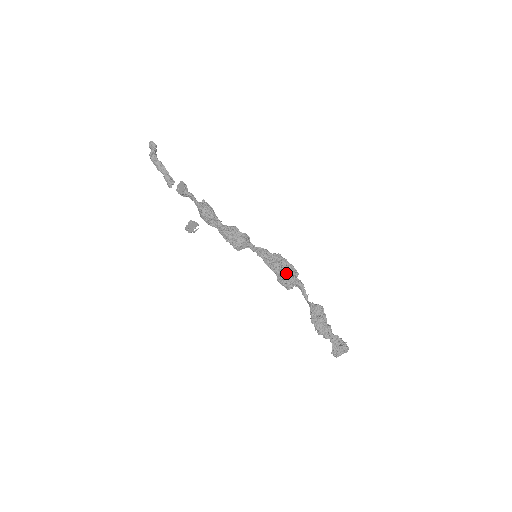
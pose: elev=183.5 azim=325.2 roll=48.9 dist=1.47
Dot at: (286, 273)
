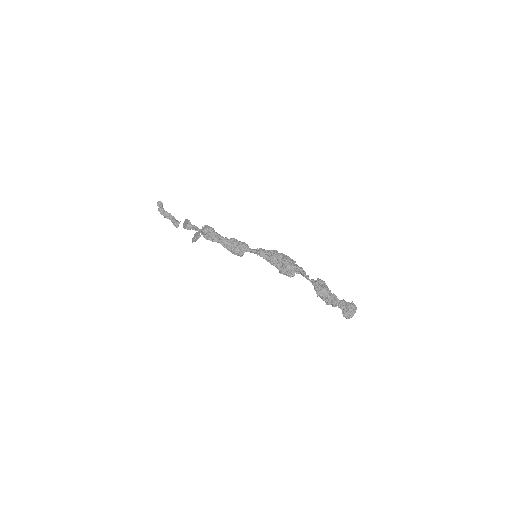
Dot at: (284, 262)
